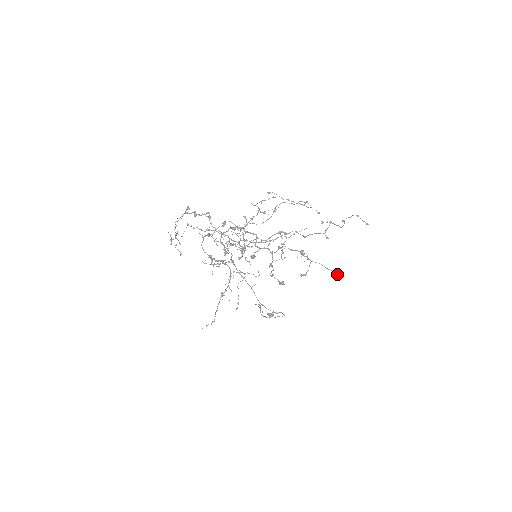
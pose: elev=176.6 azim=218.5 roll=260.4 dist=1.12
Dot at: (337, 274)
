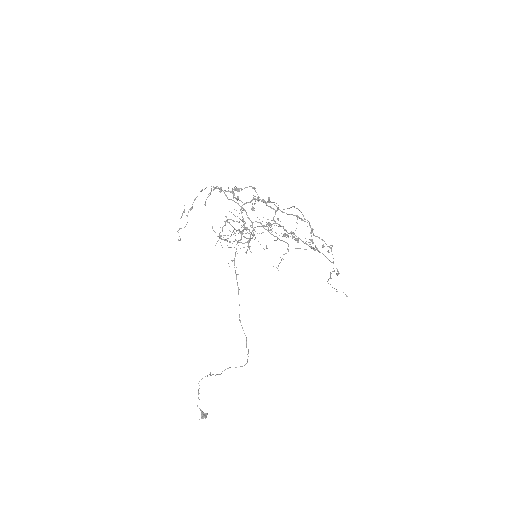
Dot at: (338, 272)
